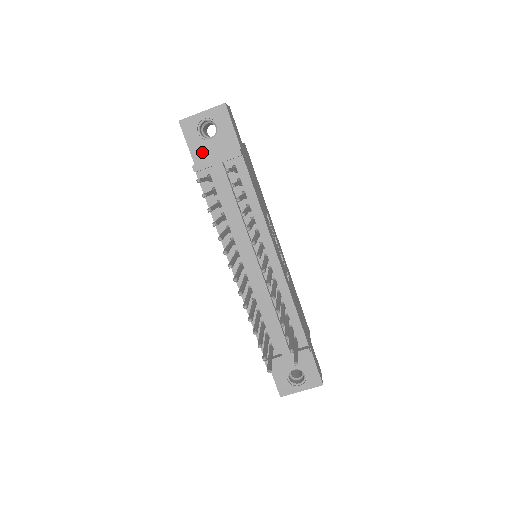
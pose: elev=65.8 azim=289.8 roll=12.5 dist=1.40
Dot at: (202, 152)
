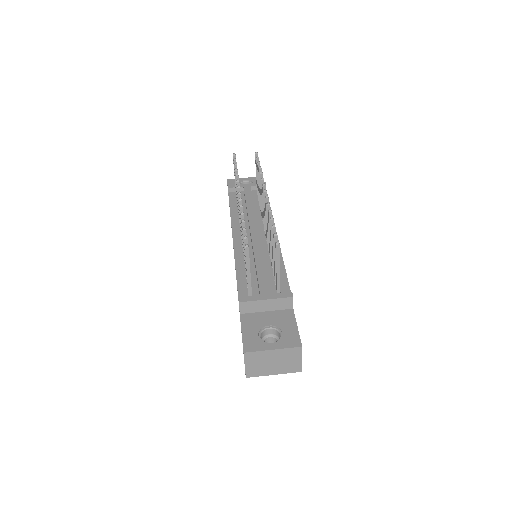
Dot at: occluded
